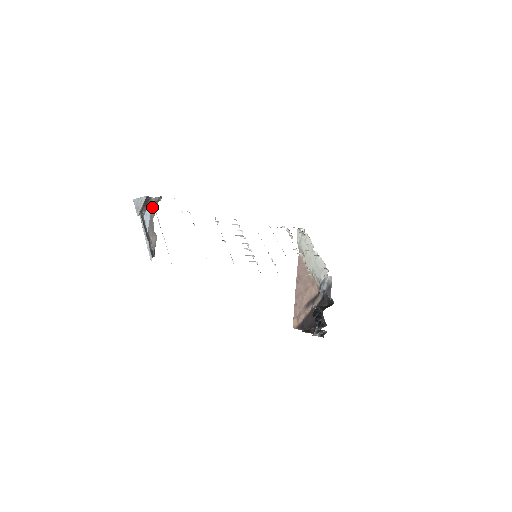
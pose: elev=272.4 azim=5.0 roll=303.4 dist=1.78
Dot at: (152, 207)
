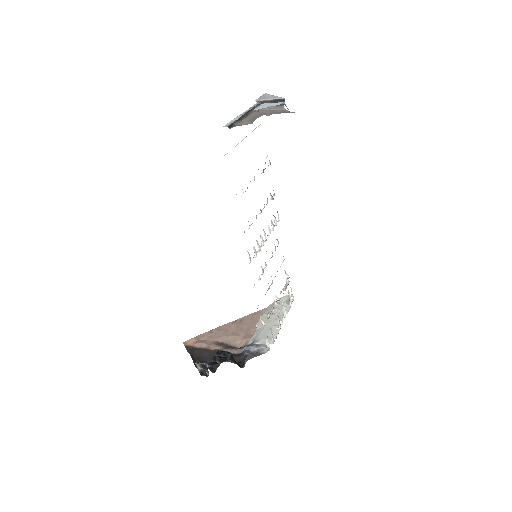
Dot at: (274, 111)
